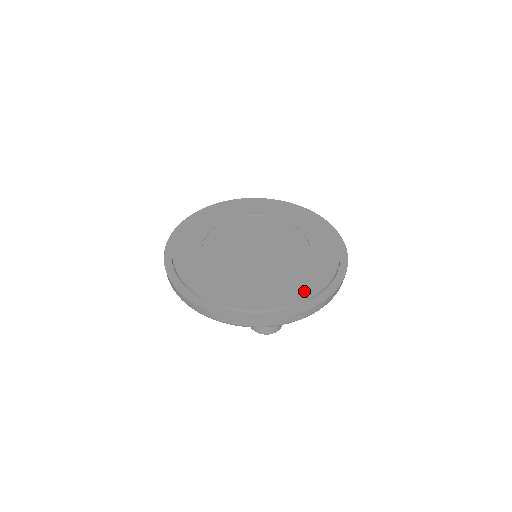
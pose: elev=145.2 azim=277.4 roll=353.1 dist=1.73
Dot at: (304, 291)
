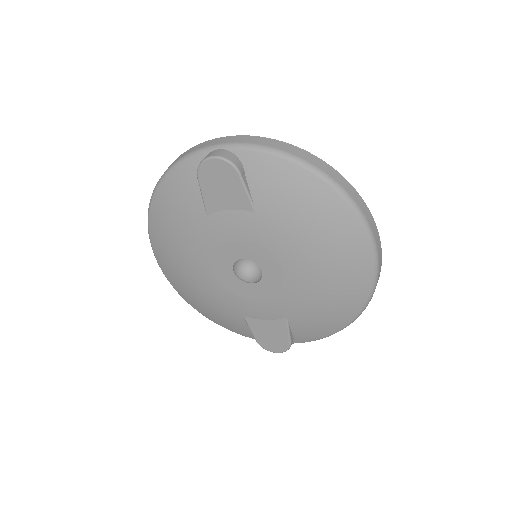
Dot at: occluded
